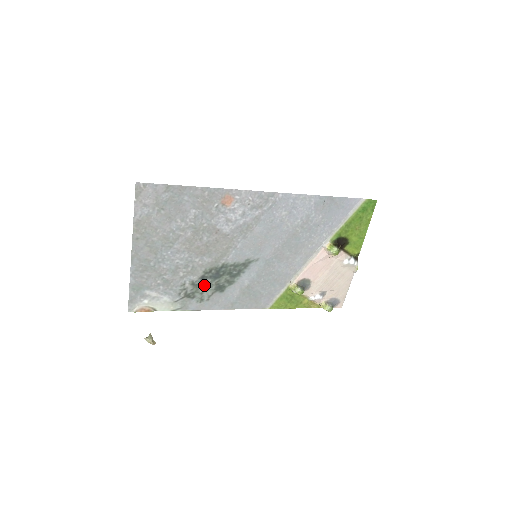
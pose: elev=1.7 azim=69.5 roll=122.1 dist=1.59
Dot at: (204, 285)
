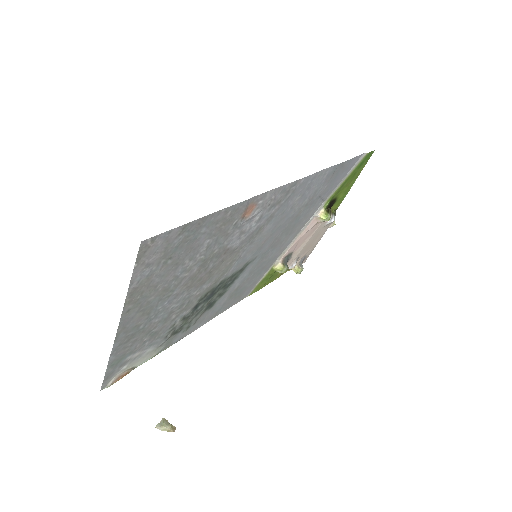
Dot at: (195, 312)
